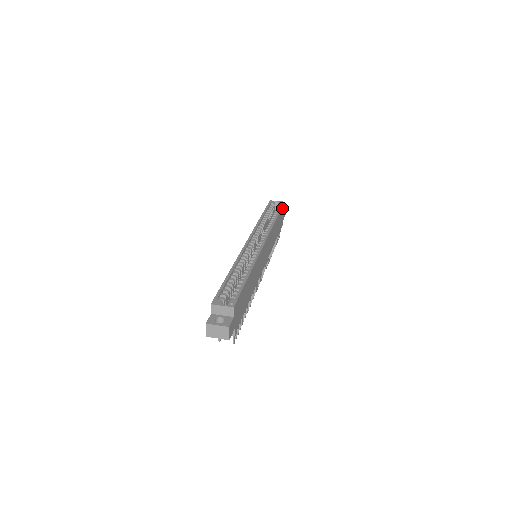
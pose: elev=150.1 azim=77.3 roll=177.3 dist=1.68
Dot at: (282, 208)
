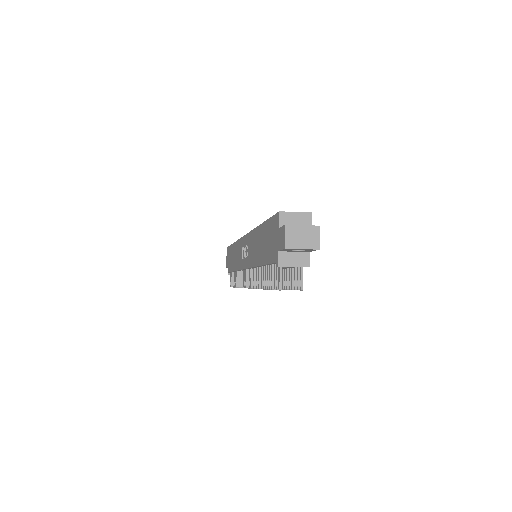
Dot at: occluded
